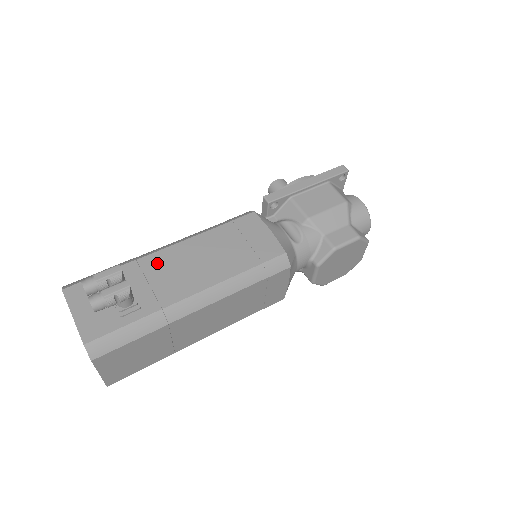
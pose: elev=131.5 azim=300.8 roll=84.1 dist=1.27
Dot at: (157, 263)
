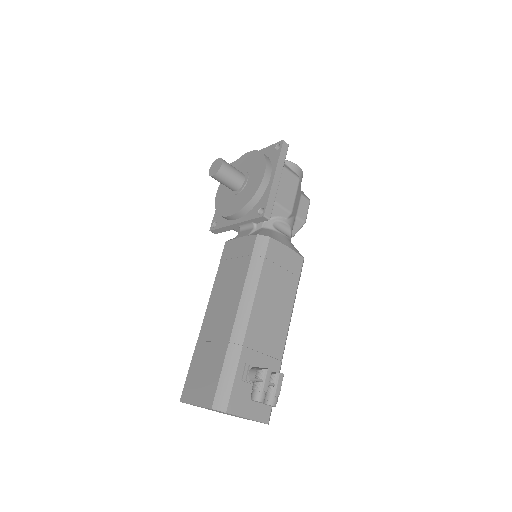
Dot at: (255, 335)
